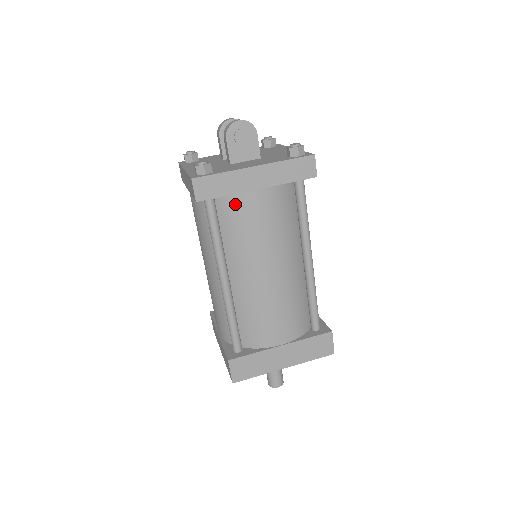
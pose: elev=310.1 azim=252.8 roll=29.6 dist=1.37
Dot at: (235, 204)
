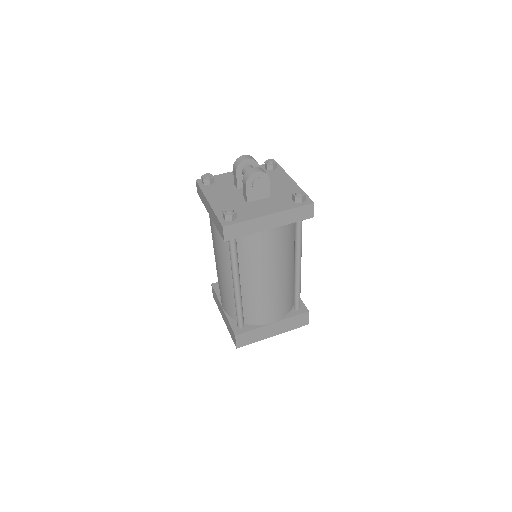
Dot at: (251, 238)
